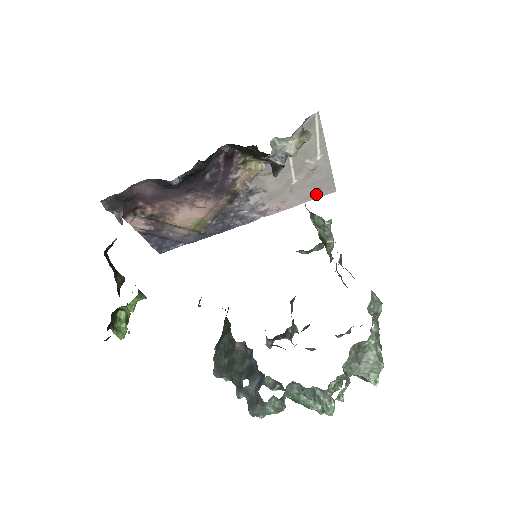
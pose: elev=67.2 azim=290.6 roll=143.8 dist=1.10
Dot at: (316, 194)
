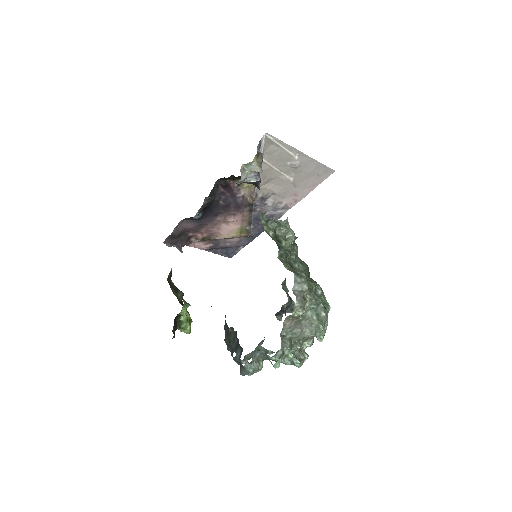
Dot at: (319, 179)
